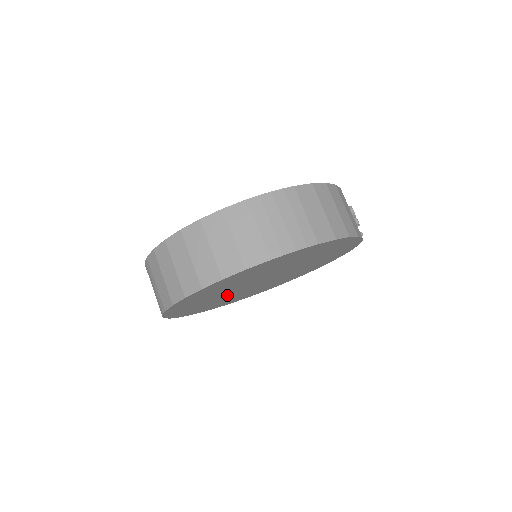
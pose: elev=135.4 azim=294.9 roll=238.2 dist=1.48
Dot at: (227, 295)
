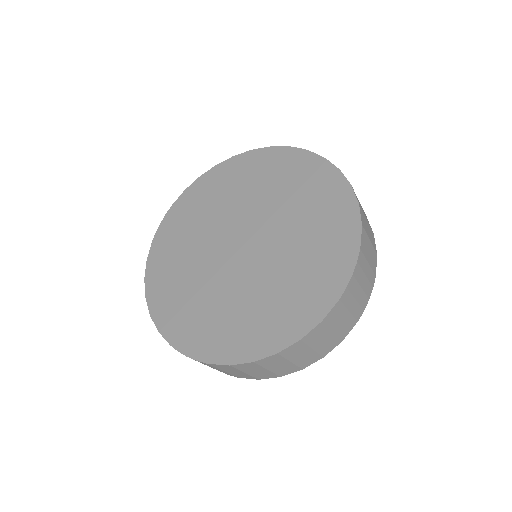
Dot at: occluded
